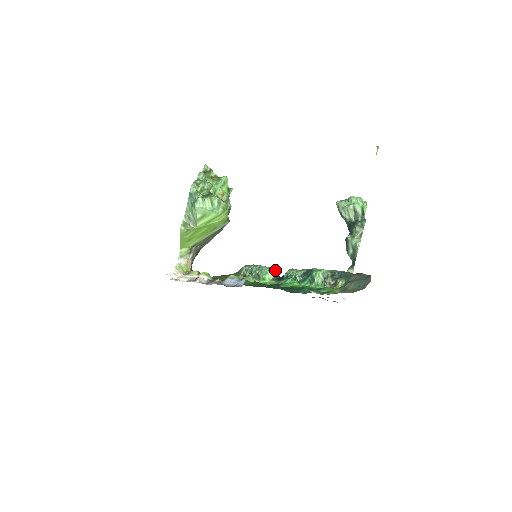
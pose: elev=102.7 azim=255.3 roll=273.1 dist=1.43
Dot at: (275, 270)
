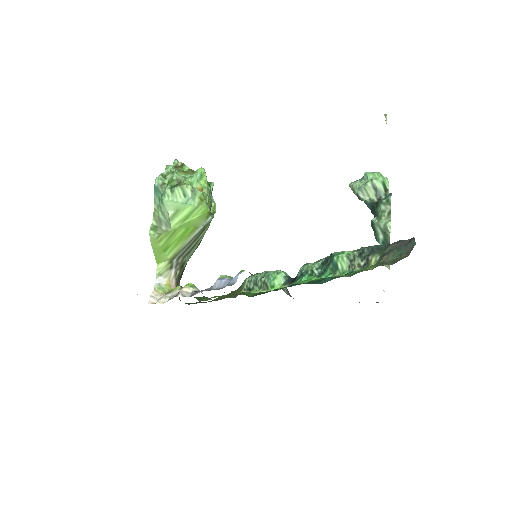
Dot at: (286, 273)
